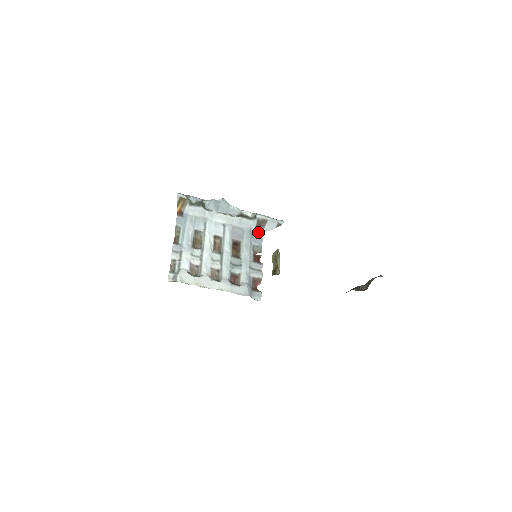
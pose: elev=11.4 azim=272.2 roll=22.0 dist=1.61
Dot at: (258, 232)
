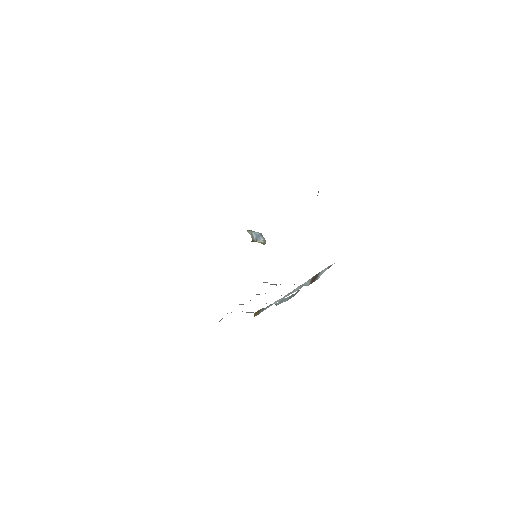
Dot at: occluded
